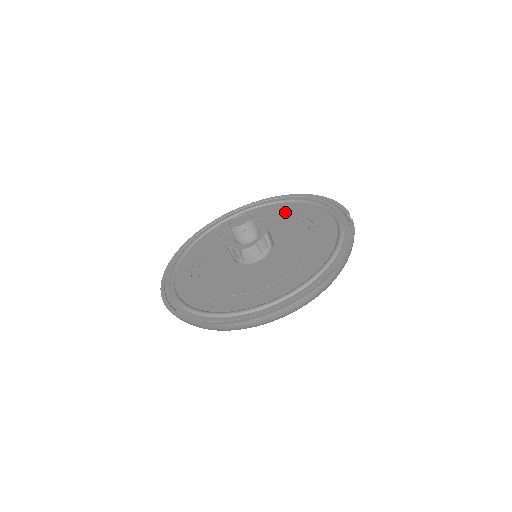
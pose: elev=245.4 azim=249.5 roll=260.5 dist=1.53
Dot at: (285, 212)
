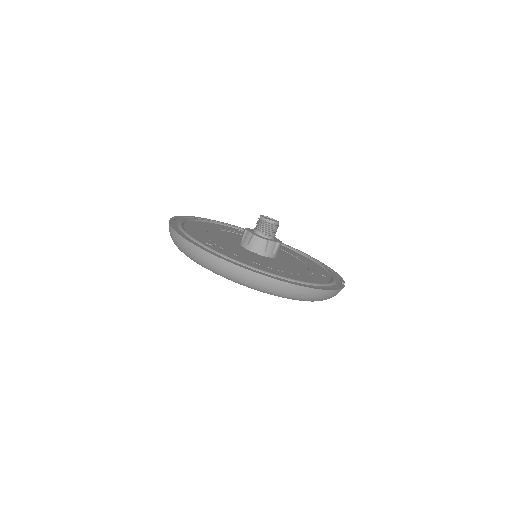
Dot at: (297, 256)
